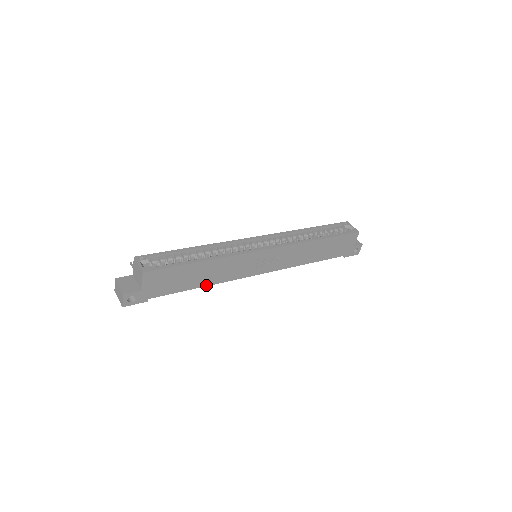
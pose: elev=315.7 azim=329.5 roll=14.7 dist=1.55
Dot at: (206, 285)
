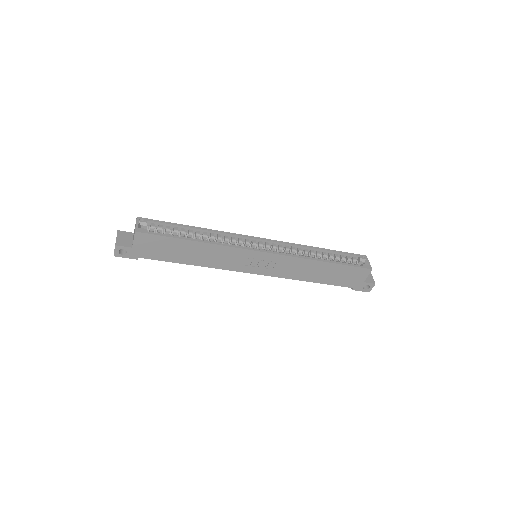
Dot at: (196, 265)
